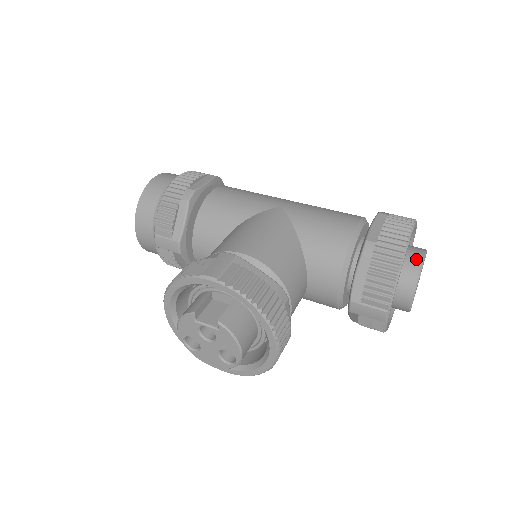
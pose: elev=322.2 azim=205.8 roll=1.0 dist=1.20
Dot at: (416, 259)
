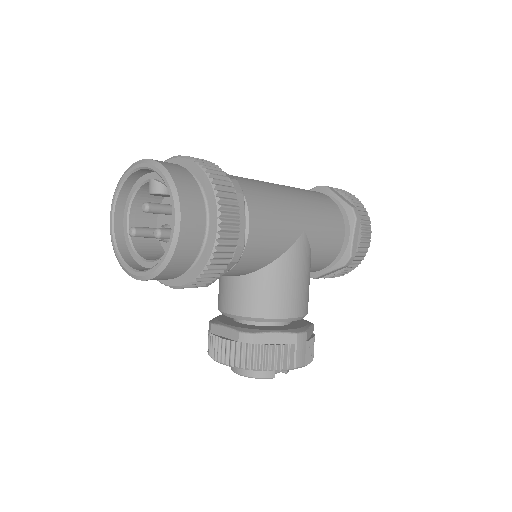
Dot at: occluded
